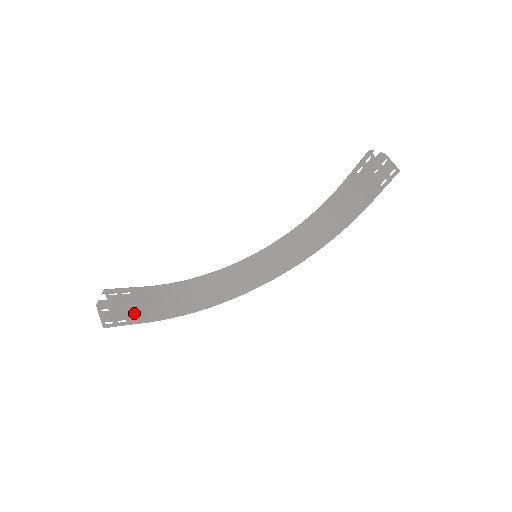
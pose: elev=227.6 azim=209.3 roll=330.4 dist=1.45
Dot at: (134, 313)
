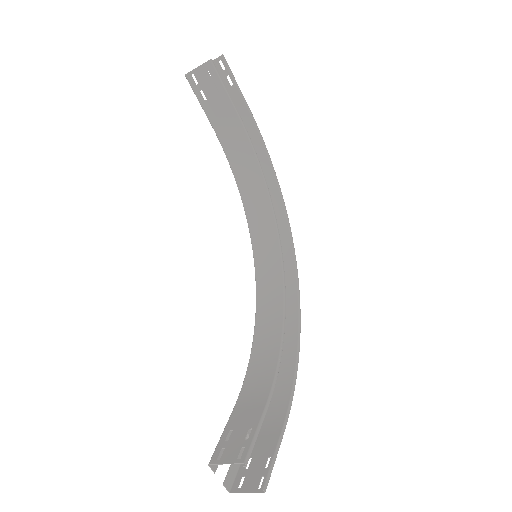
Dot at: (264, 443)
